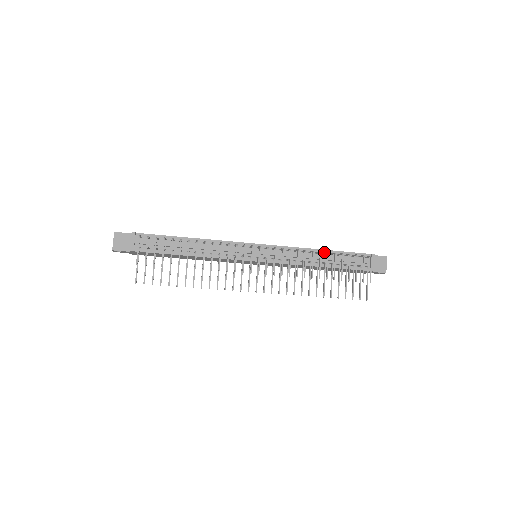
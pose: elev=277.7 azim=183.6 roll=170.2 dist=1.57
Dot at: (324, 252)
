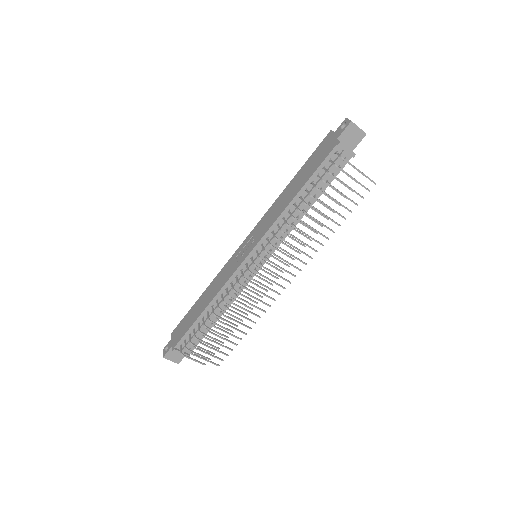
Dot at: (299, 196)
